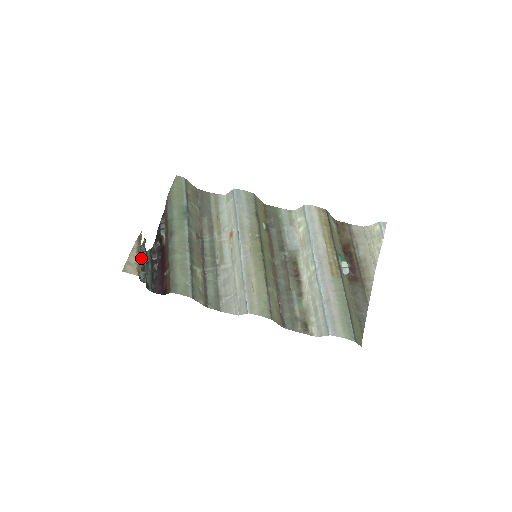
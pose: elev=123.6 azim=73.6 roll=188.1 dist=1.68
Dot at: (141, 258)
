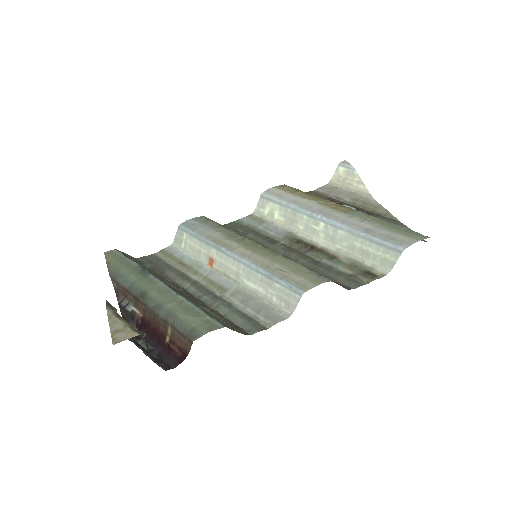
Dot at: occluded
